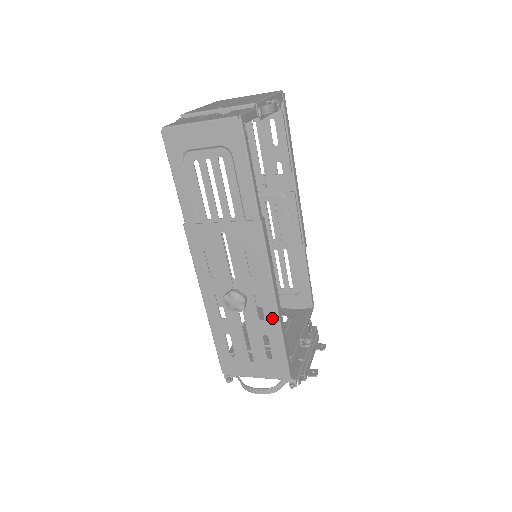
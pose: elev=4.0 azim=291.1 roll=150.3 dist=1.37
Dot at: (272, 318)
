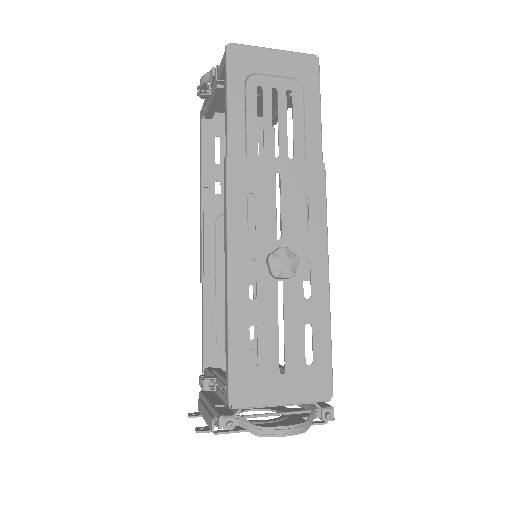
Dot at: (321, 295)
